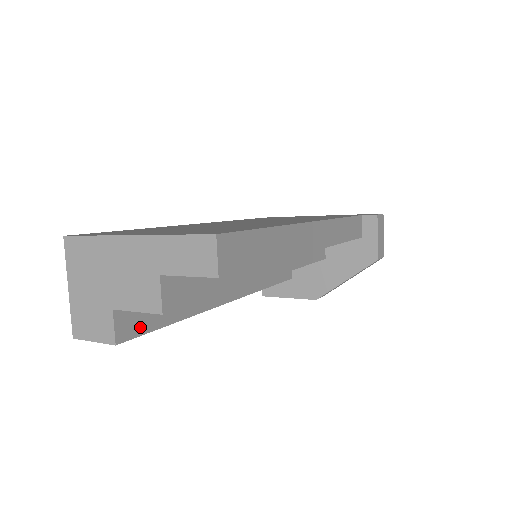
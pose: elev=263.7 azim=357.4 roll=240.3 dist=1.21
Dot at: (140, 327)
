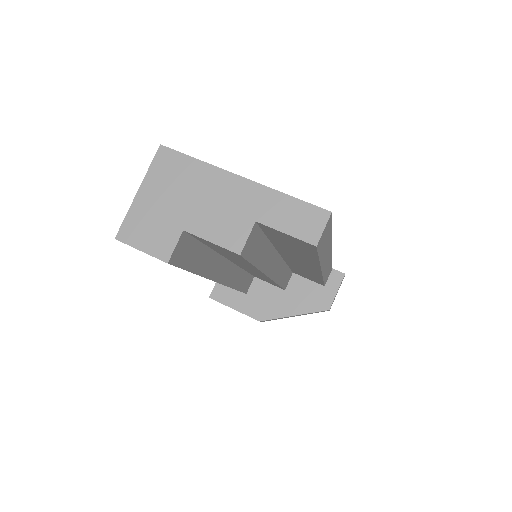
Dot at: (183, 260)
